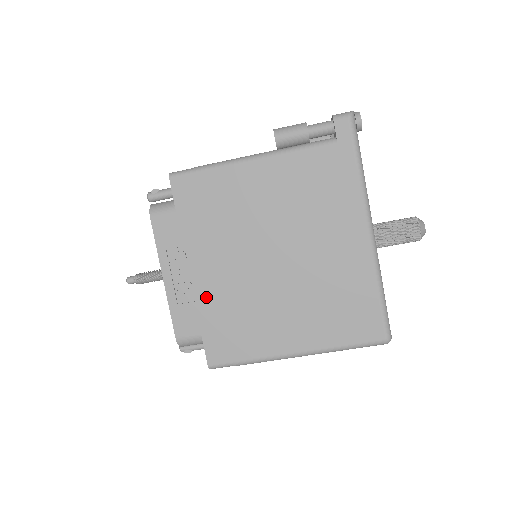
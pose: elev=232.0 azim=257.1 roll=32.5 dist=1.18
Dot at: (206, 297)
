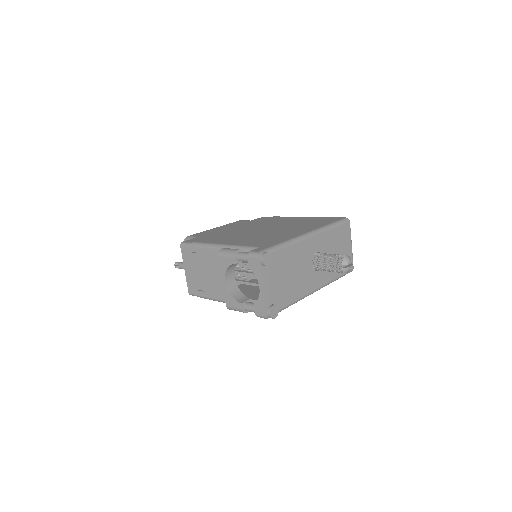
Dot at: occluded
